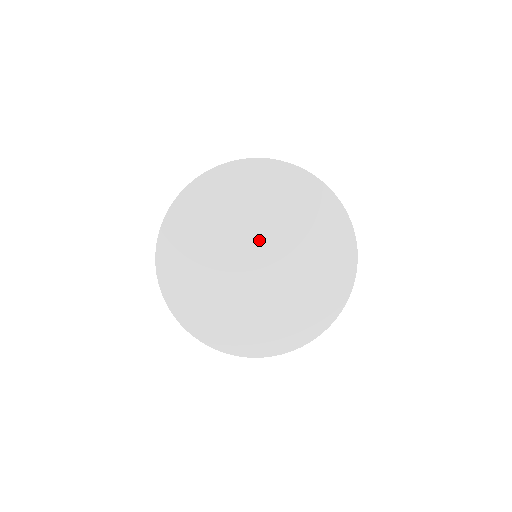
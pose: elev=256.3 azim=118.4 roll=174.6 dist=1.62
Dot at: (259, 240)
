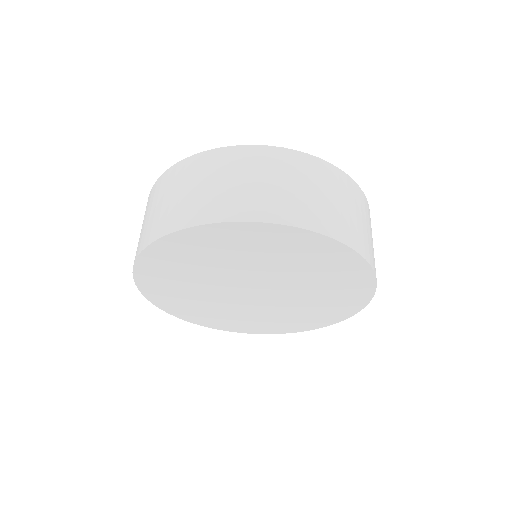
Dot at: (247, 279)
